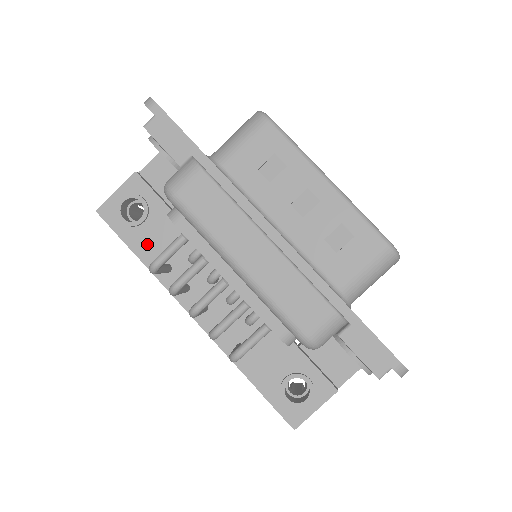
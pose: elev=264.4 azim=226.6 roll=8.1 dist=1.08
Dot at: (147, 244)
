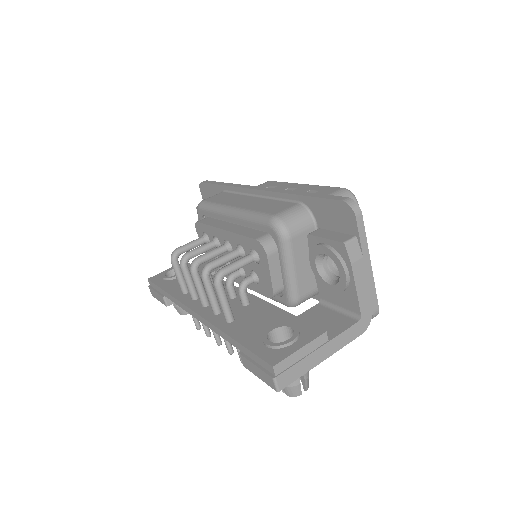
Dot at: (176, 285)
